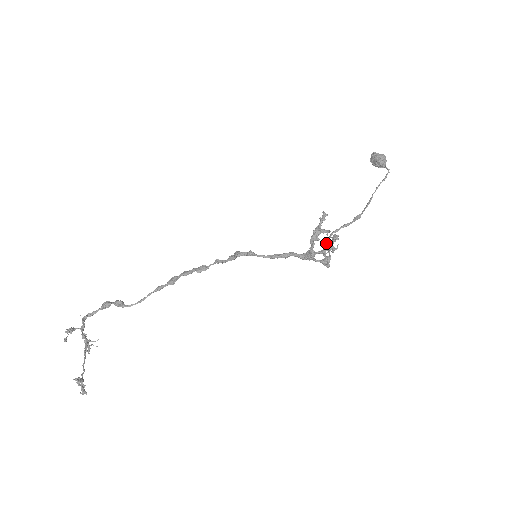
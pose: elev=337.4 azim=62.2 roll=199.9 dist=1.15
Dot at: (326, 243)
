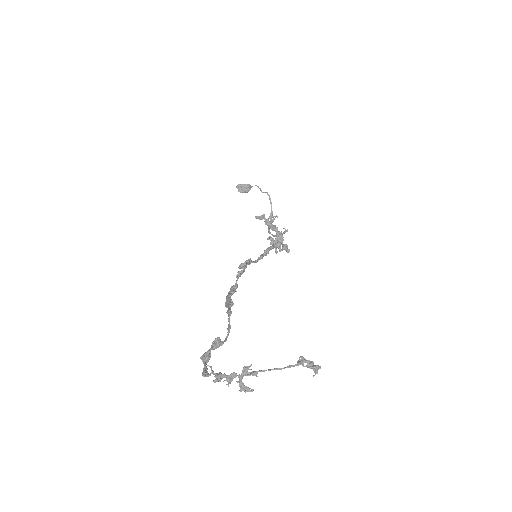
Dot at: (270, 244)
